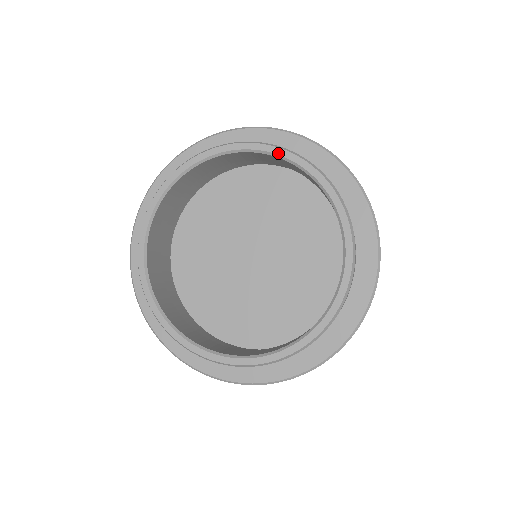
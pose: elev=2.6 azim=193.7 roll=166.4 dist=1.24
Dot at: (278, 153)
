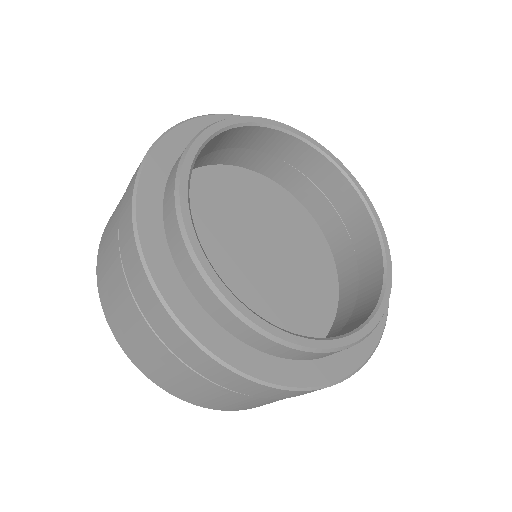
Dot at: (236, 122)
